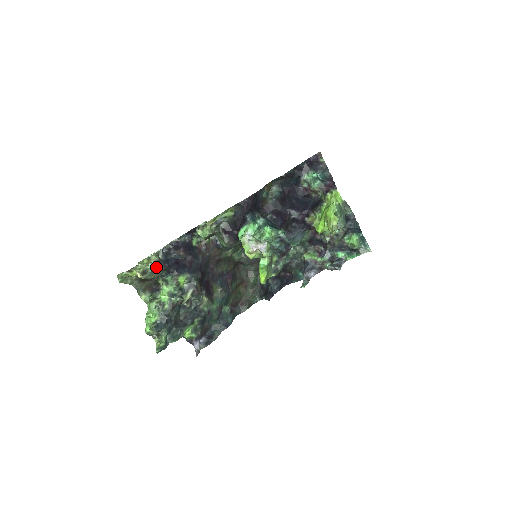
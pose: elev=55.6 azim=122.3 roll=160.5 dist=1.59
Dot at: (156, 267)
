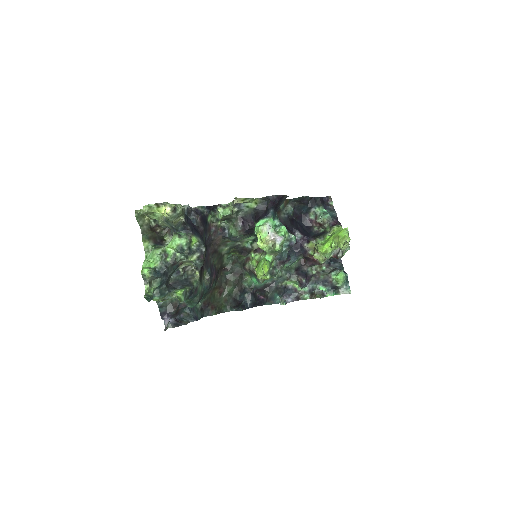
Dot at: (182, 213)
